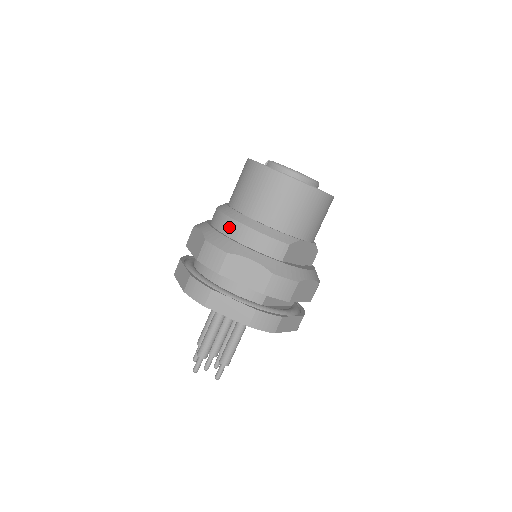
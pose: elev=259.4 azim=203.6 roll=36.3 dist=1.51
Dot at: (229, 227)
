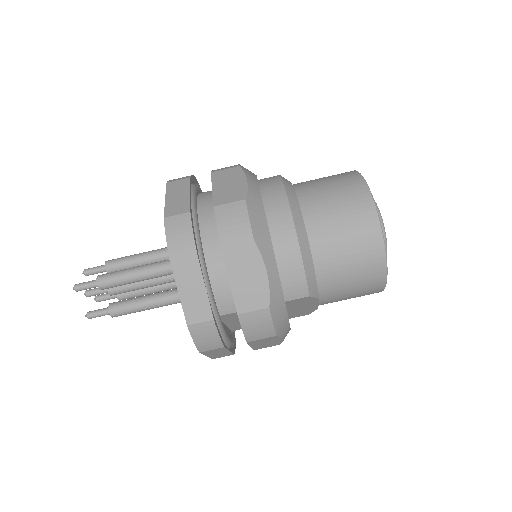
Dot at: (279, 215)
